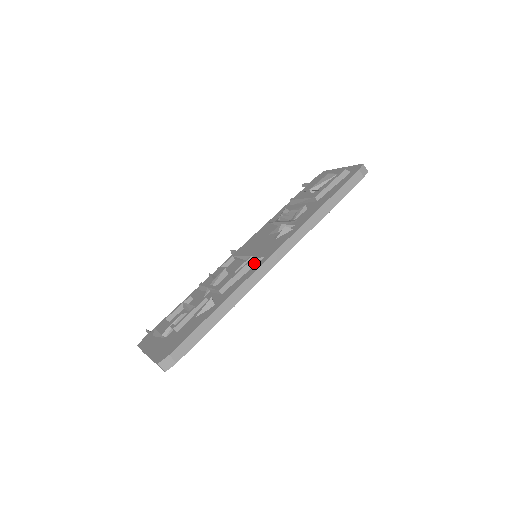
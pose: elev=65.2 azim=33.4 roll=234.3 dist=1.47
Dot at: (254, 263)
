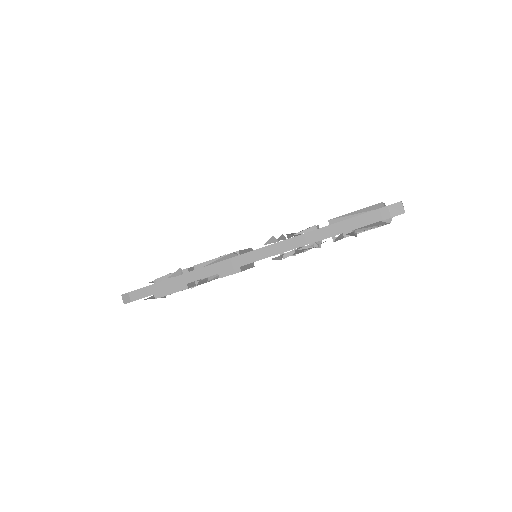
Dot at: (229, 257)
